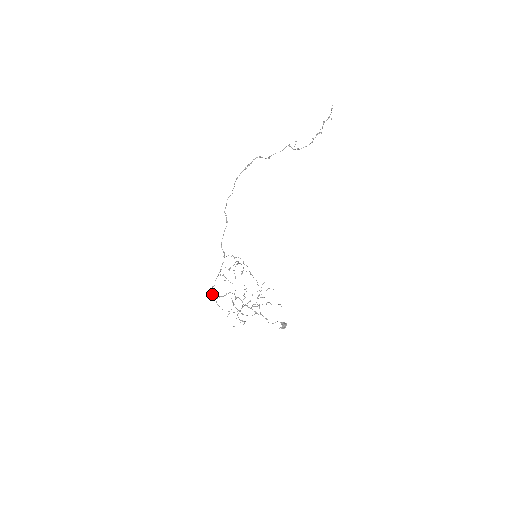
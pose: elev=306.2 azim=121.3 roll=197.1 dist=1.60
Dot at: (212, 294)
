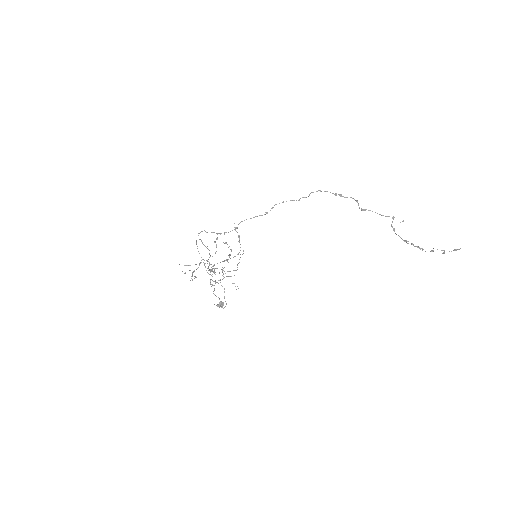
Dot at: (199, 233)
